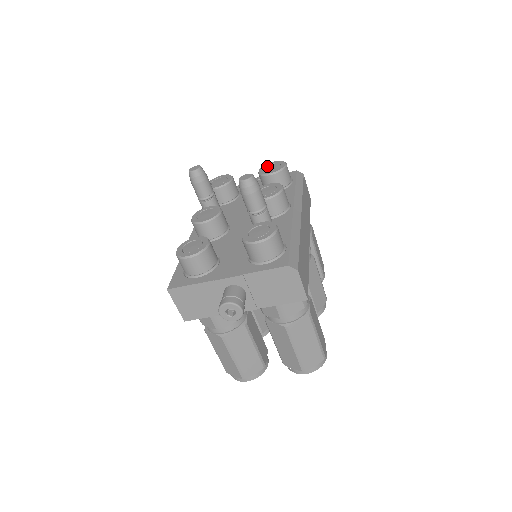
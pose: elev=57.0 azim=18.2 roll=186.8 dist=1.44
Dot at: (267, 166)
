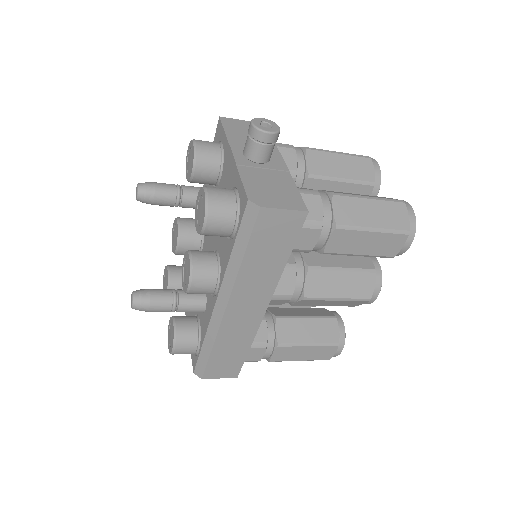
Dot at: (200, 197)
